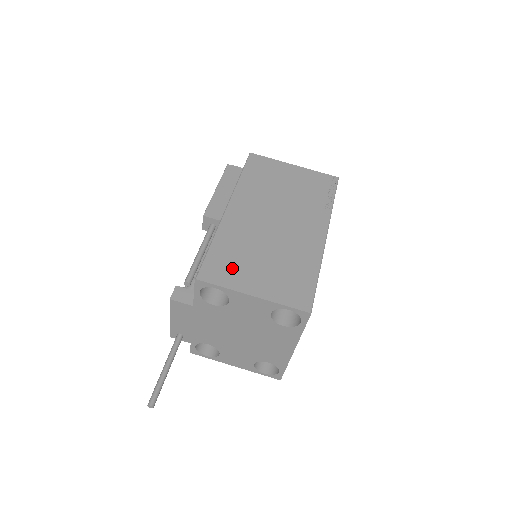
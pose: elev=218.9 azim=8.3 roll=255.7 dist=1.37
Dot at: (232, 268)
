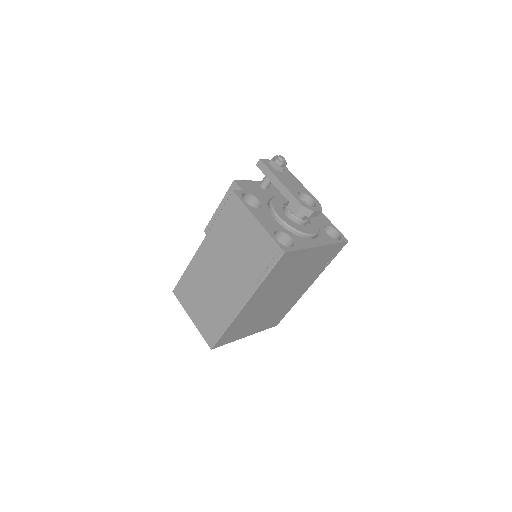
Dot at: (188, 295)
